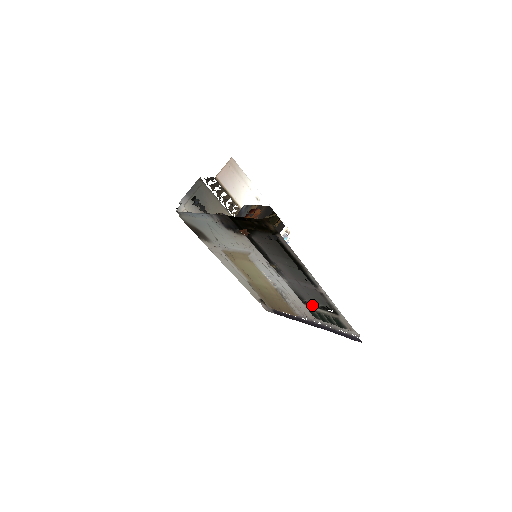
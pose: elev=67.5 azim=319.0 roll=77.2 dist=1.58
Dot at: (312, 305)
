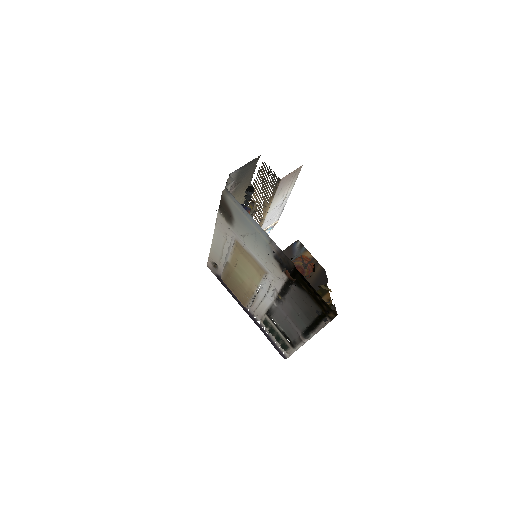
Dot at: occluded
